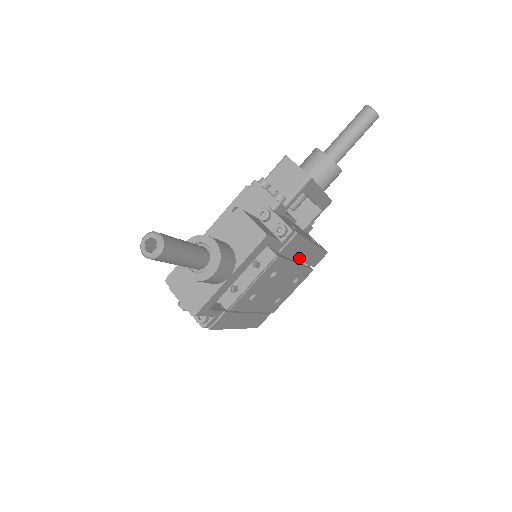
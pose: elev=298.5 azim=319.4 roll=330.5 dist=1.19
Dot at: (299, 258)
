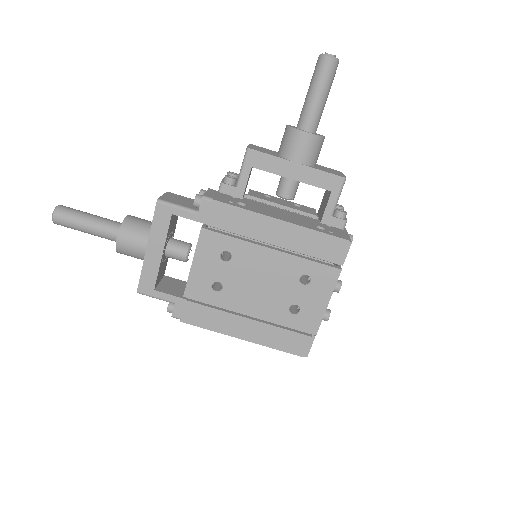
Dot at: (269, 240)
